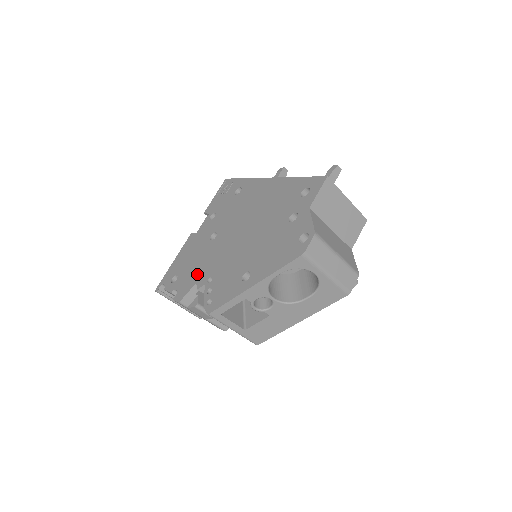
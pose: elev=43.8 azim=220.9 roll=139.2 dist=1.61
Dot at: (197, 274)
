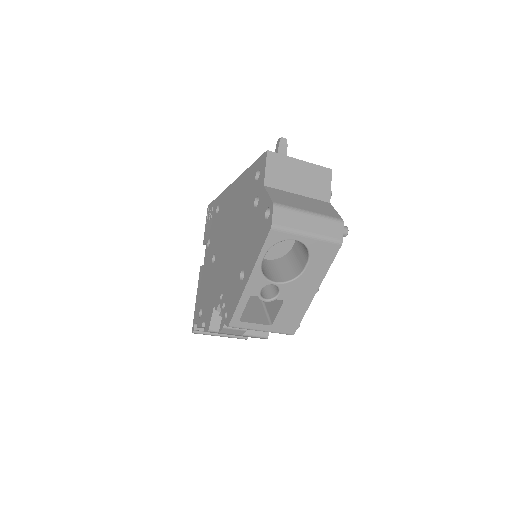
Dot at: (212, 298)
